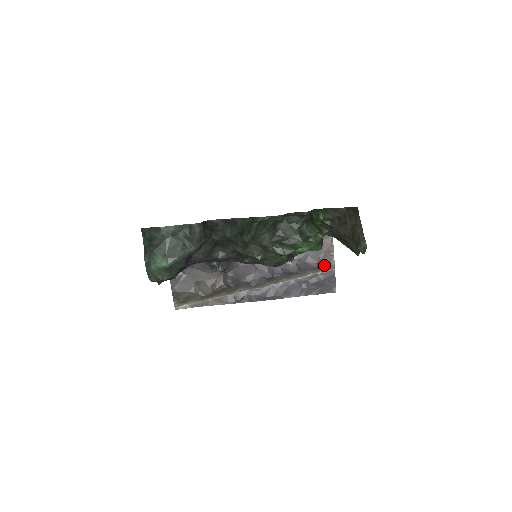
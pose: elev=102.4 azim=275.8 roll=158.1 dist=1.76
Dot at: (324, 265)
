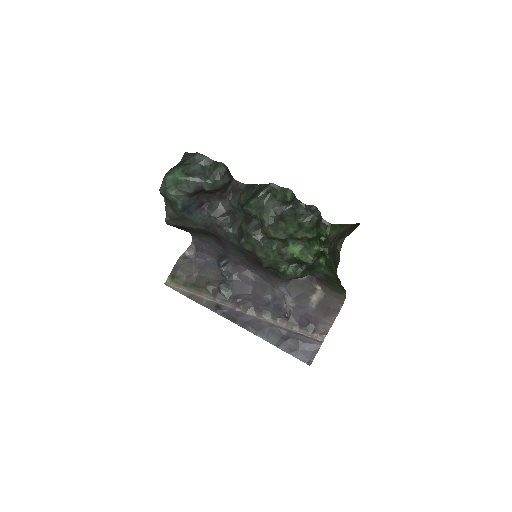
Dot at: (315, 330)
